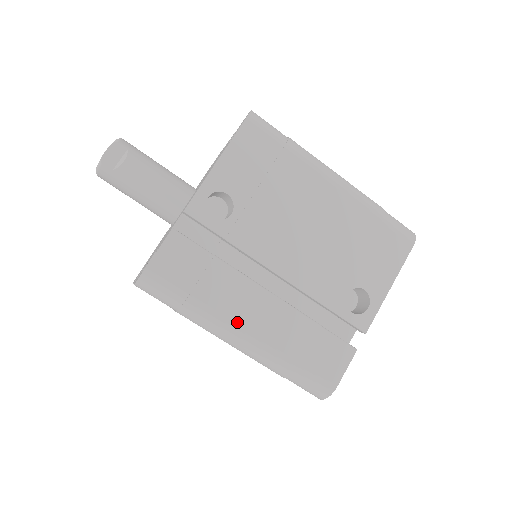
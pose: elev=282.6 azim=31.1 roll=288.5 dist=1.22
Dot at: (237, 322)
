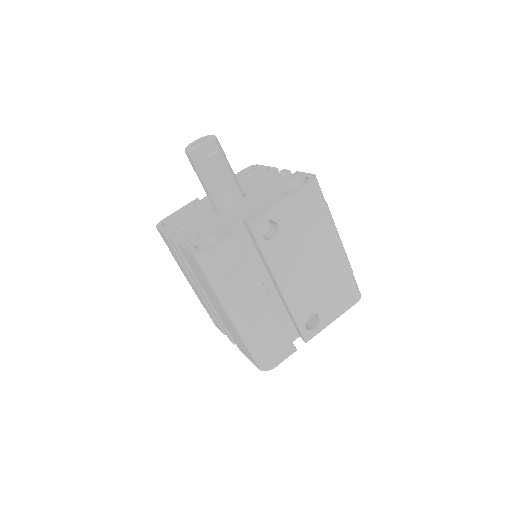
Dot at: (243, 306)
